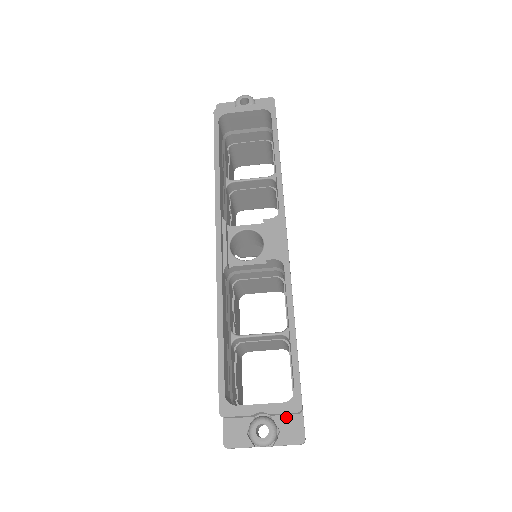
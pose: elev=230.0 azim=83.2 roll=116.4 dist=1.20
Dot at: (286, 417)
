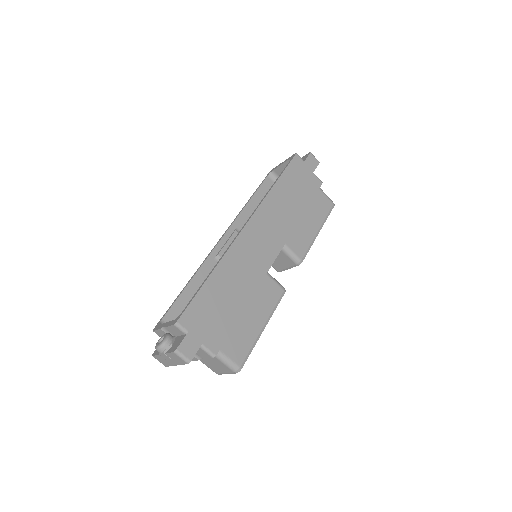
Dot at: (180, 337)
